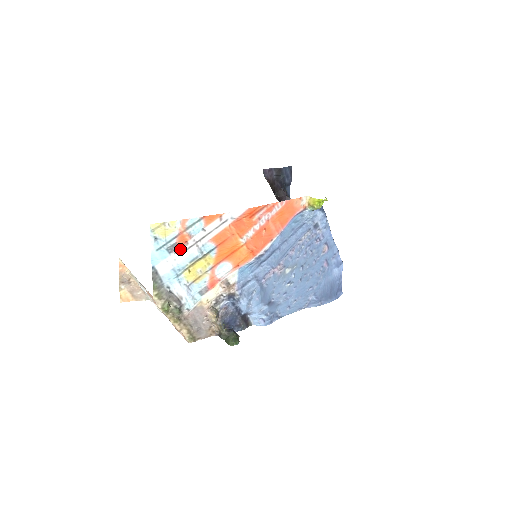
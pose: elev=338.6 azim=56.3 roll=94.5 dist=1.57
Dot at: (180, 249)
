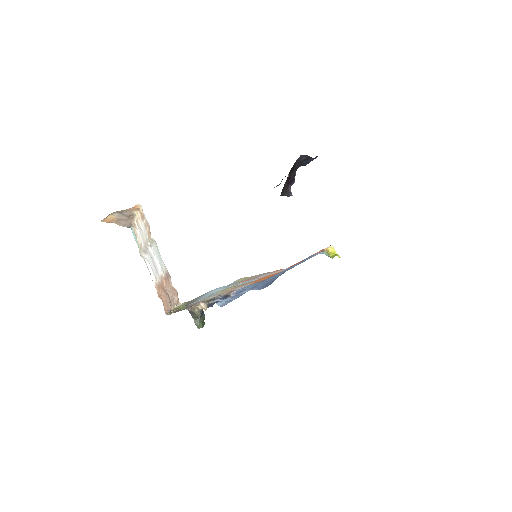
Dot at: occluded
